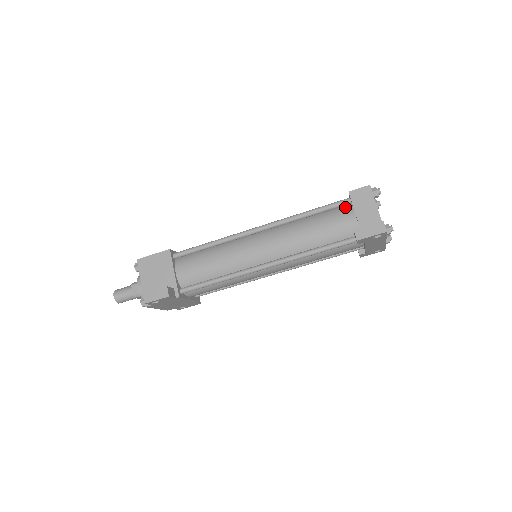
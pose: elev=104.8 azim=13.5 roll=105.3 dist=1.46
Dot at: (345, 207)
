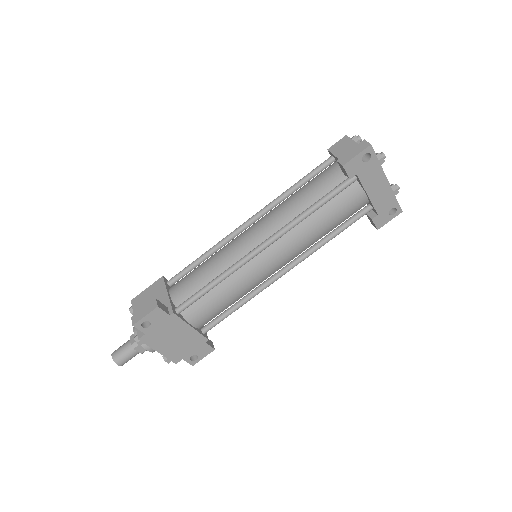
Dot at: (330, 165)
